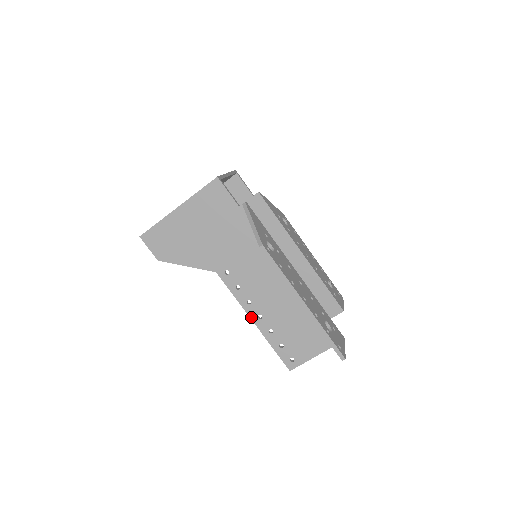
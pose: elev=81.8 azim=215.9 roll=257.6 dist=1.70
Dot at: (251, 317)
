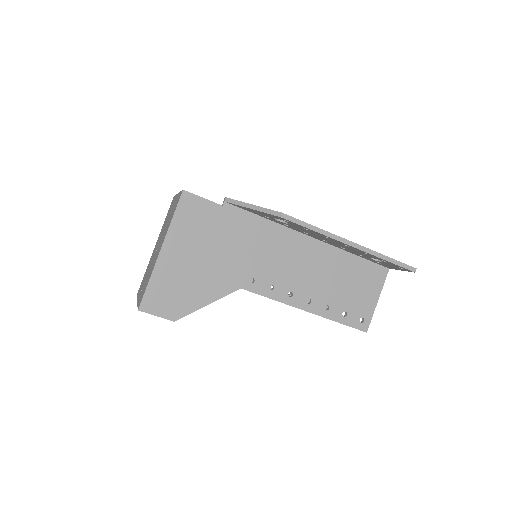
Dot at: (301, 308)
